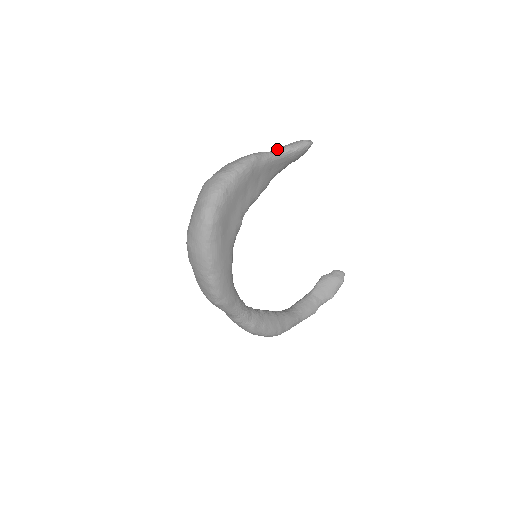
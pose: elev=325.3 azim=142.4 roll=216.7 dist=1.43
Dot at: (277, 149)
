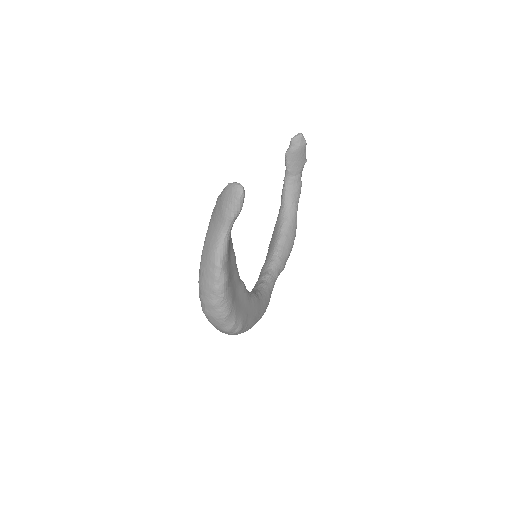
Dot at: (222, 228)
